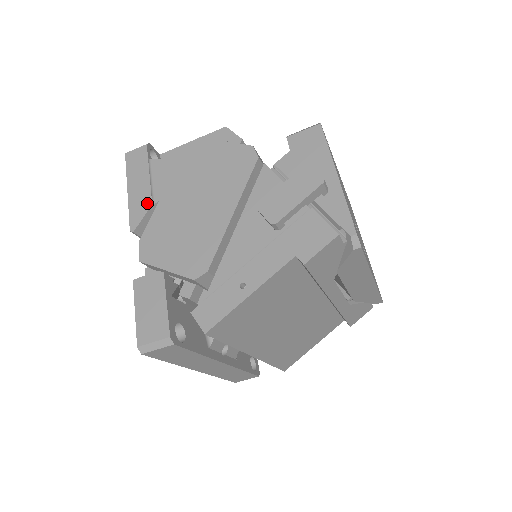
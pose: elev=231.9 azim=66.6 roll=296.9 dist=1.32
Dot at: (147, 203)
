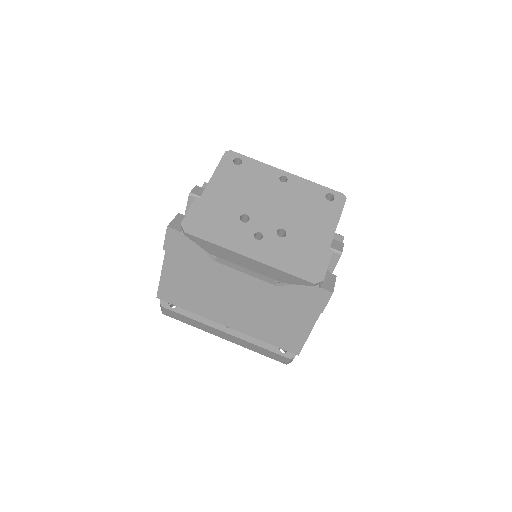
Dot at: occluded
